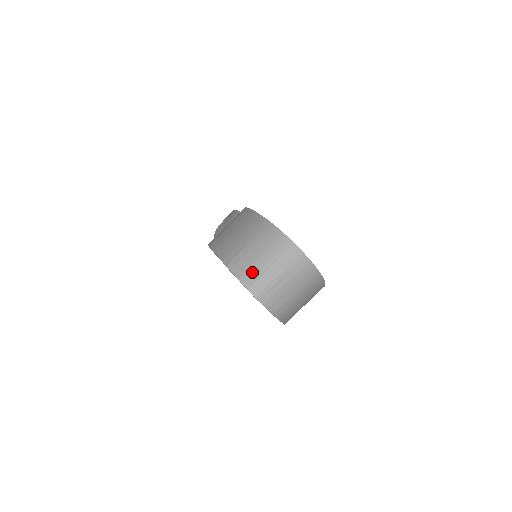
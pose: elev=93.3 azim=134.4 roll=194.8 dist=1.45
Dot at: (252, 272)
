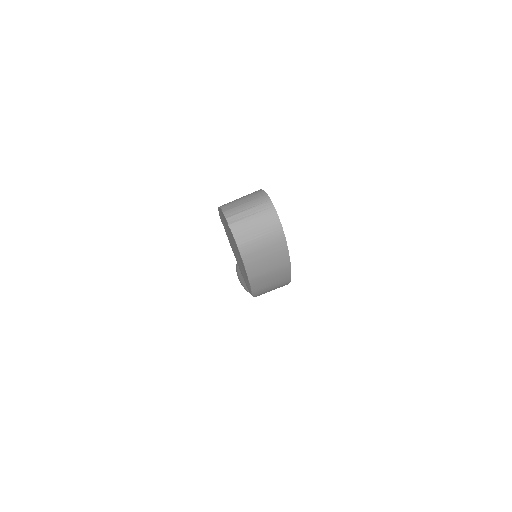
Dot at: (234, 210)
